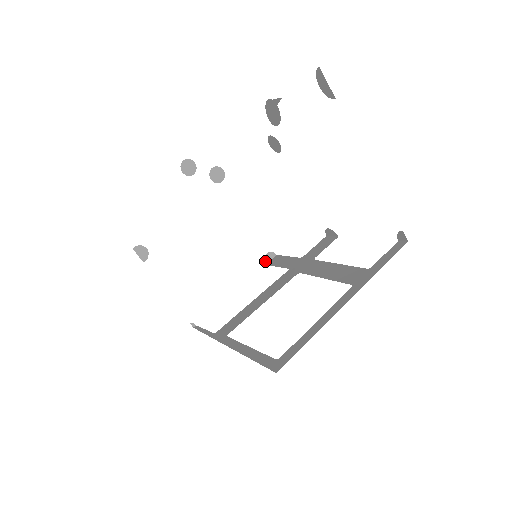
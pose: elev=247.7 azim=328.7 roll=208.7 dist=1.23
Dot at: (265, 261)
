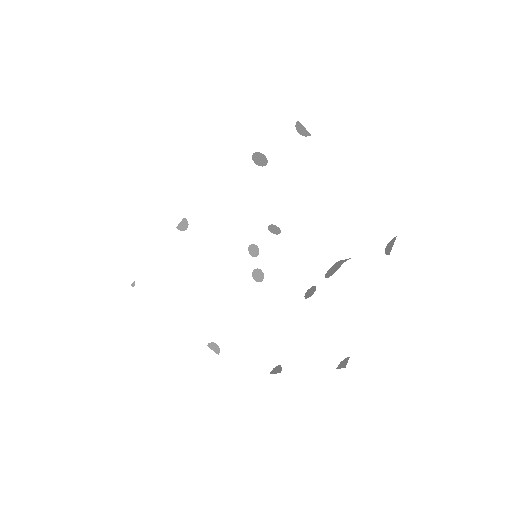
Dot at: (210, 344)
